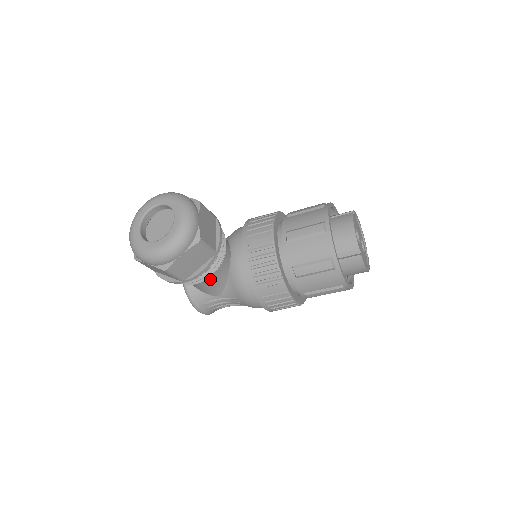
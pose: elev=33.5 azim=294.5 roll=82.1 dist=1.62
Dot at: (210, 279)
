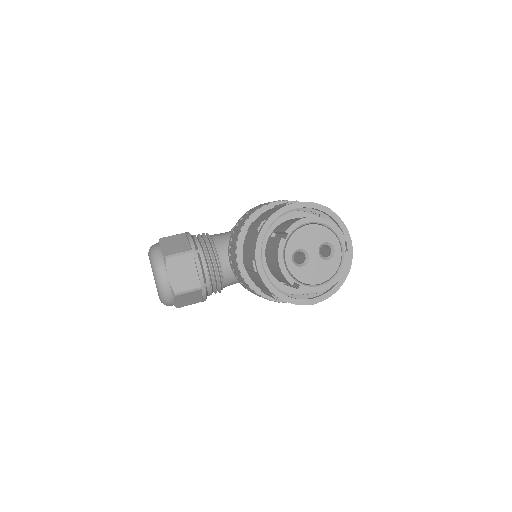
Dot at: (228, 285)
